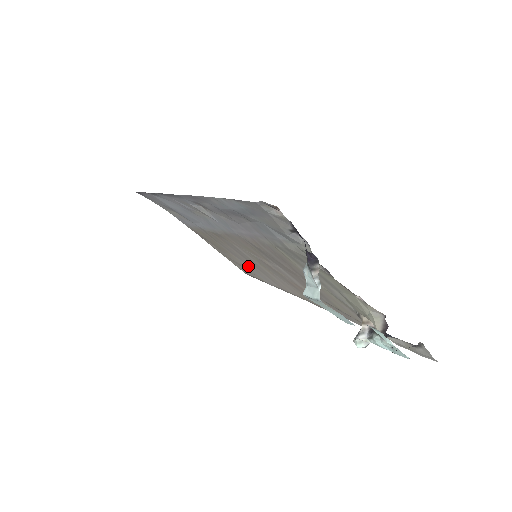
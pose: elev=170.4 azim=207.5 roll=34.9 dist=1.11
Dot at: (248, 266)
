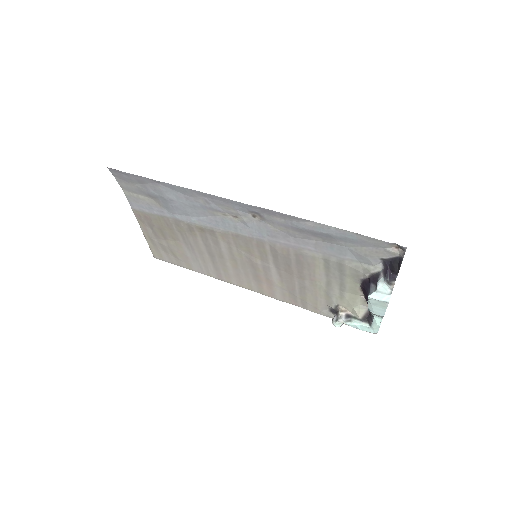
Dot at: (192, 255)
